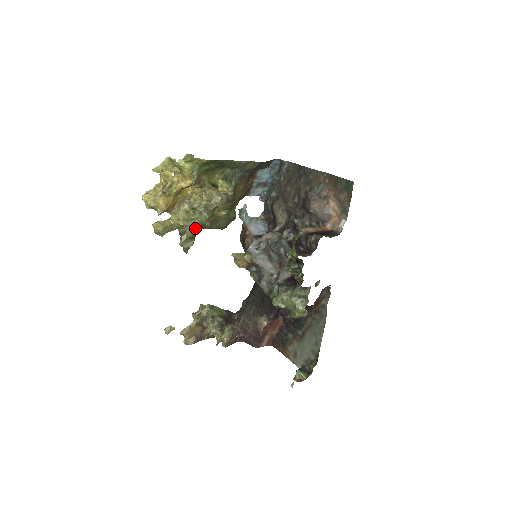
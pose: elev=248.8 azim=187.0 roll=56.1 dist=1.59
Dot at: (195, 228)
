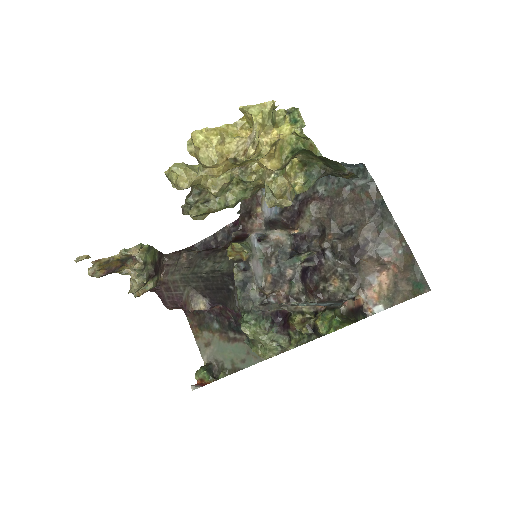
Dot at: (226, 206)
